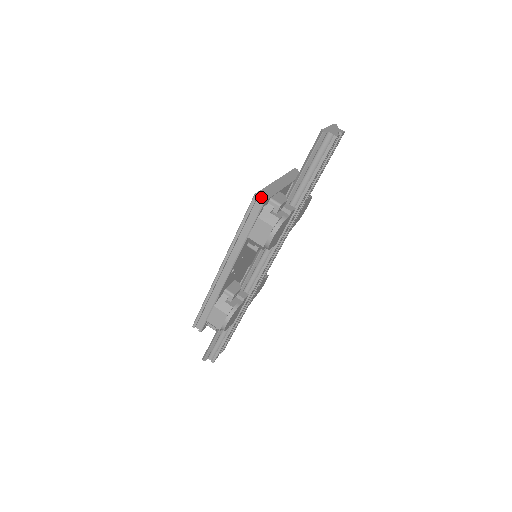
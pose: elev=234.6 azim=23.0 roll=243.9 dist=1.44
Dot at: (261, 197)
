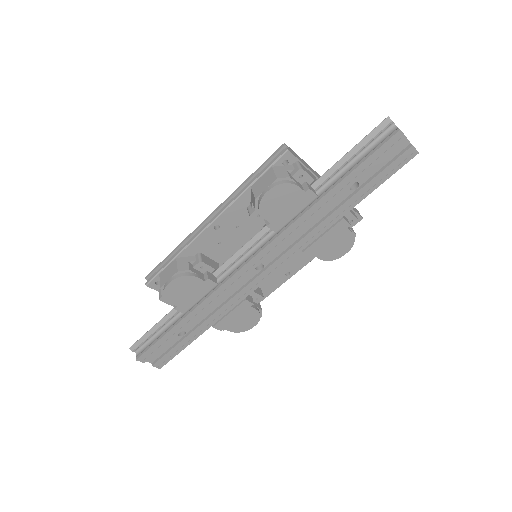
Dot at: (288, 148)
